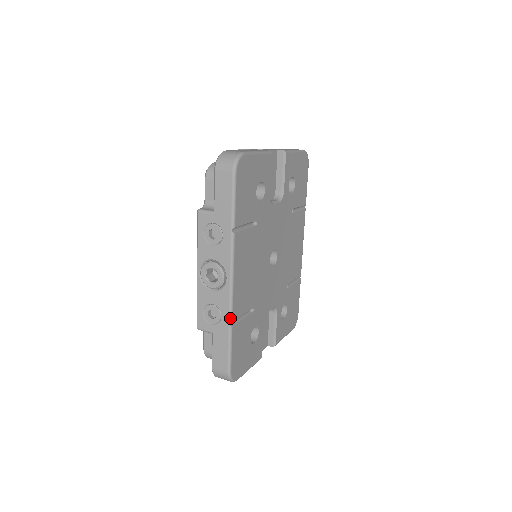
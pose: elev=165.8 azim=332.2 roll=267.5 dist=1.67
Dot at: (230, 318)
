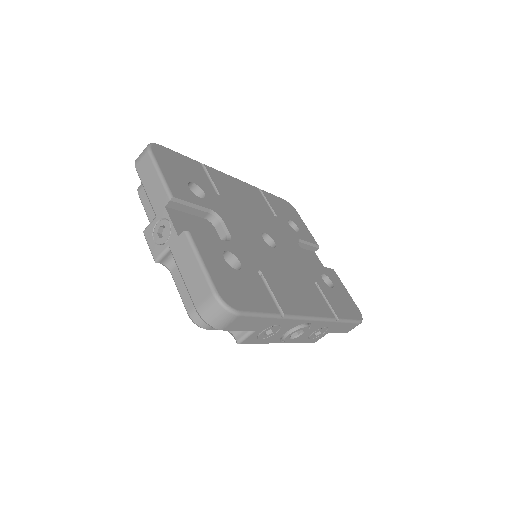
Dot at: (333, 321)
